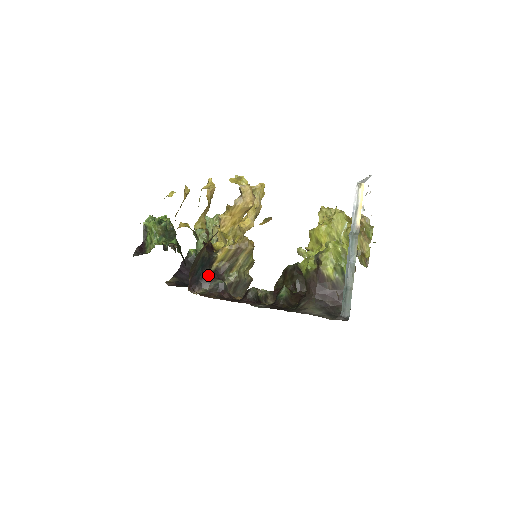
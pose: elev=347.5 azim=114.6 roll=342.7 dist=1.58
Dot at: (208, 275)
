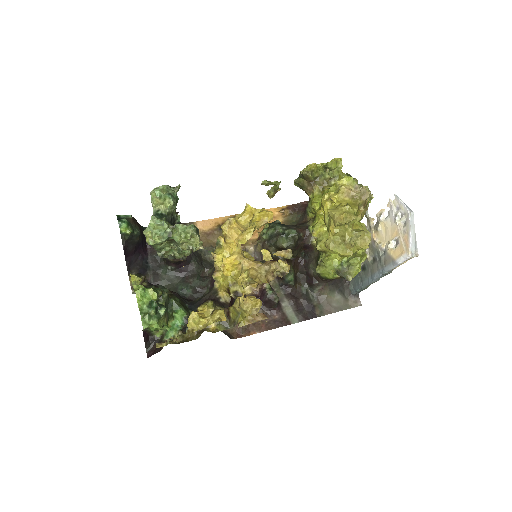
Dot at: occluded
